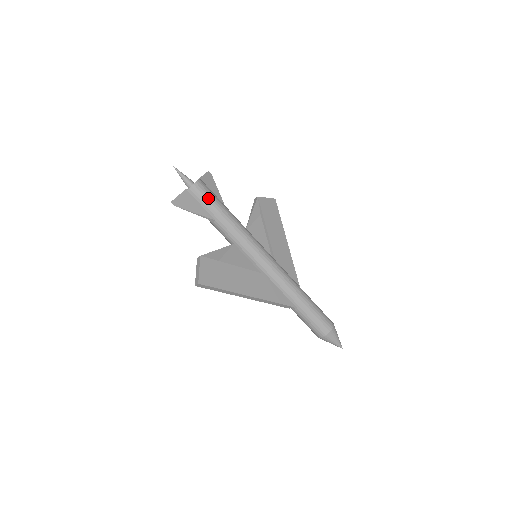
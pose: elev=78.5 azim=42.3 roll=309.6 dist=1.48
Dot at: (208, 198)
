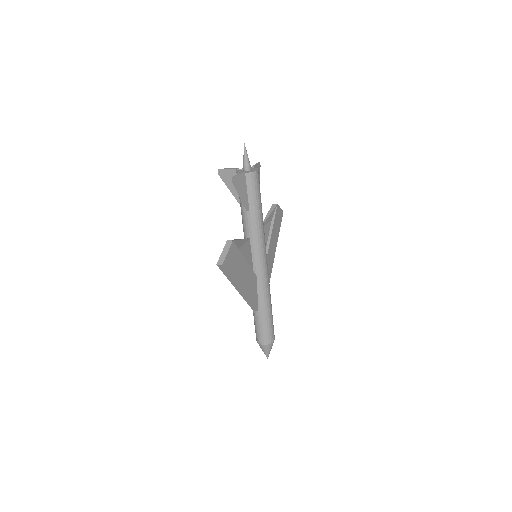
Dot at: (256, 190)
